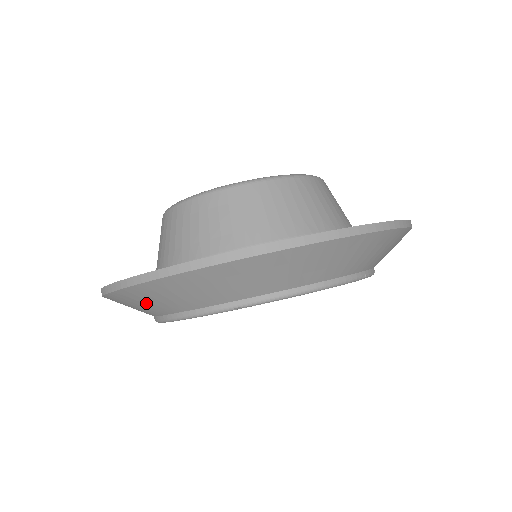
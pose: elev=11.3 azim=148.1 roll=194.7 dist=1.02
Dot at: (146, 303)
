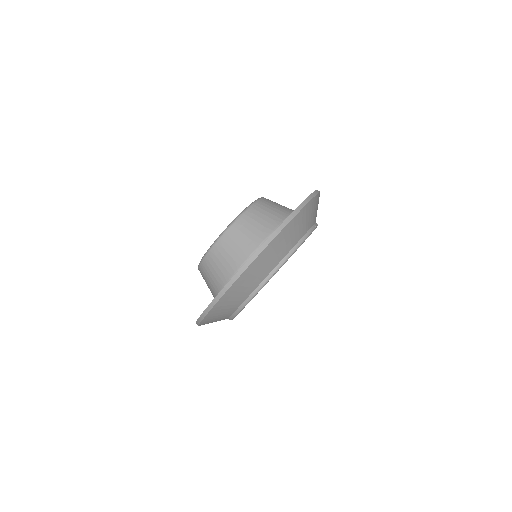
Dot at: (229, 304)
